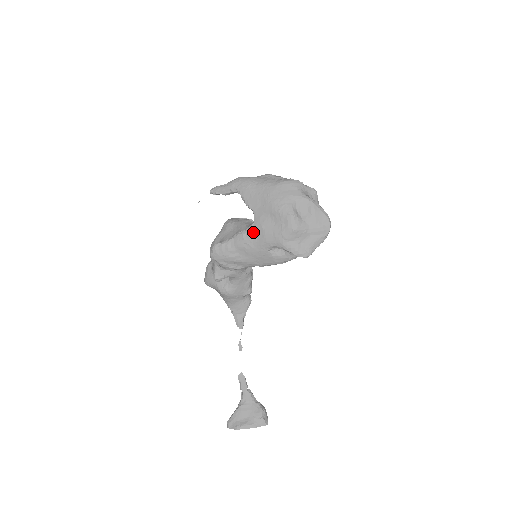
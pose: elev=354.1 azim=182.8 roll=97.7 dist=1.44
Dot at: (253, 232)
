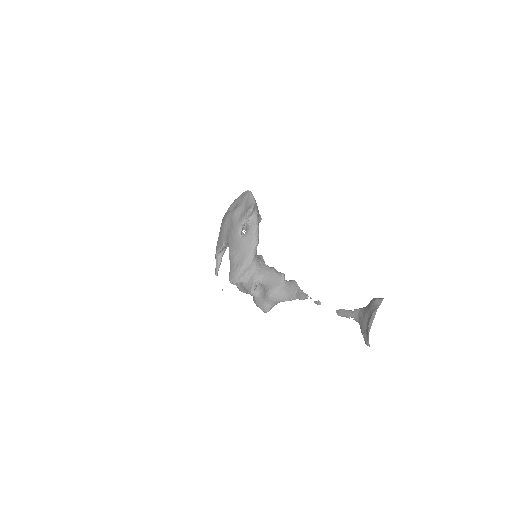
Dot at: (230, 245)
